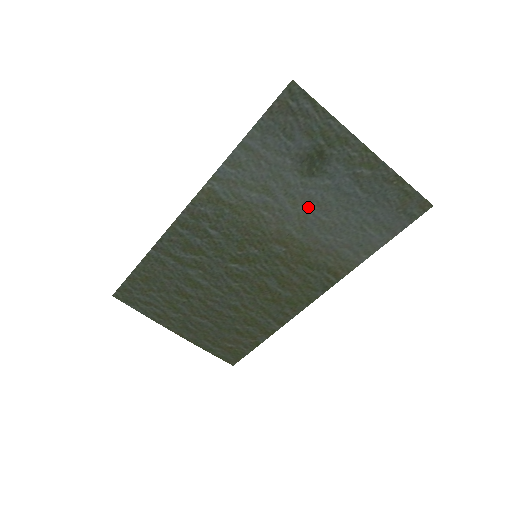
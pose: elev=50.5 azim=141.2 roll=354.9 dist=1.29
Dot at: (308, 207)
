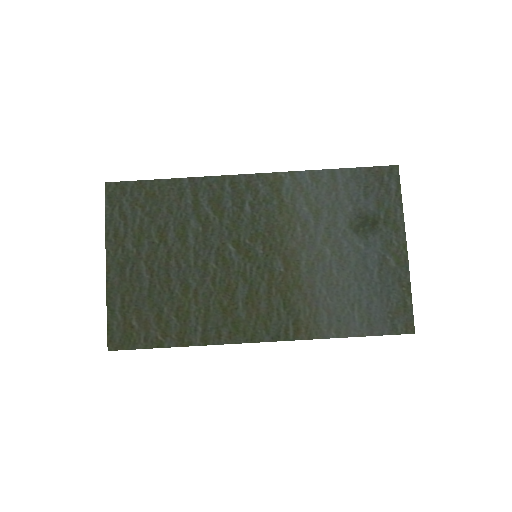
Dot at: (332, 252)
